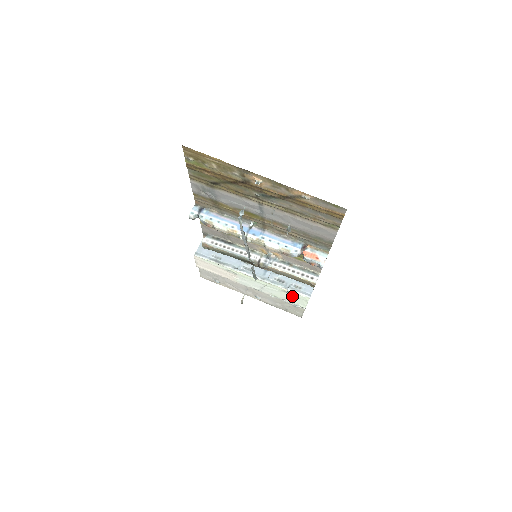
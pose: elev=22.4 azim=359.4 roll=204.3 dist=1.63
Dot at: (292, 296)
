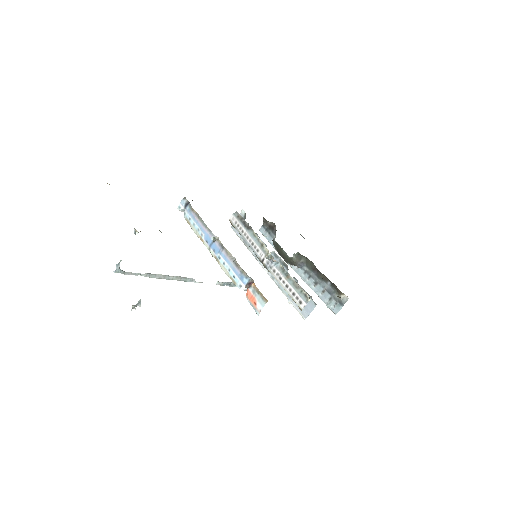
Dot at: occluded
